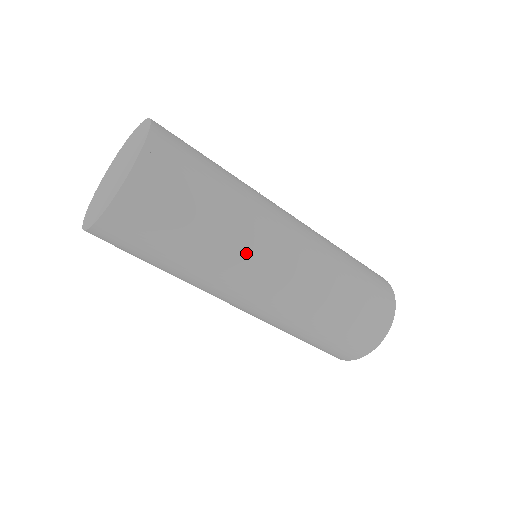
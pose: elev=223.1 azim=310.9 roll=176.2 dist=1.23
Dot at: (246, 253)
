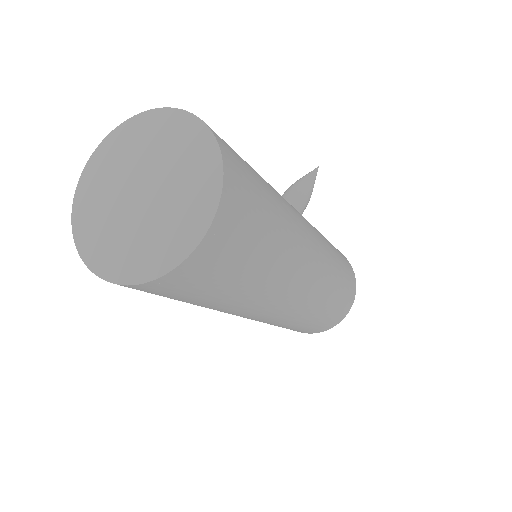
Dot at: (236, 312)
